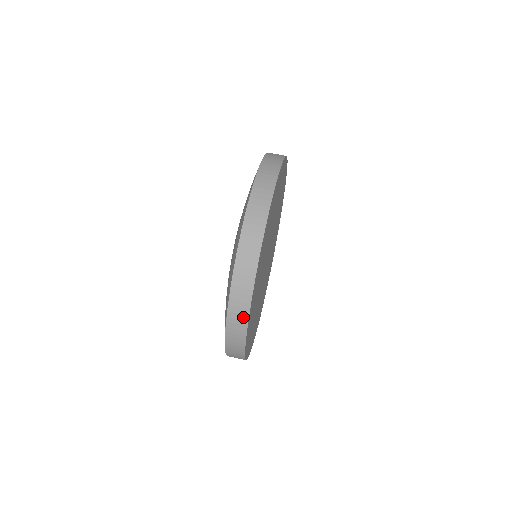
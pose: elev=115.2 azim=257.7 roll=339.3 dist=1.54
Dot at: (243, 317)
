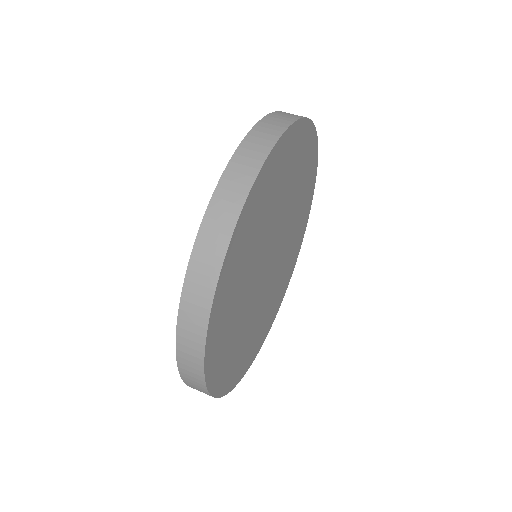
Dot at: (199, 330)
